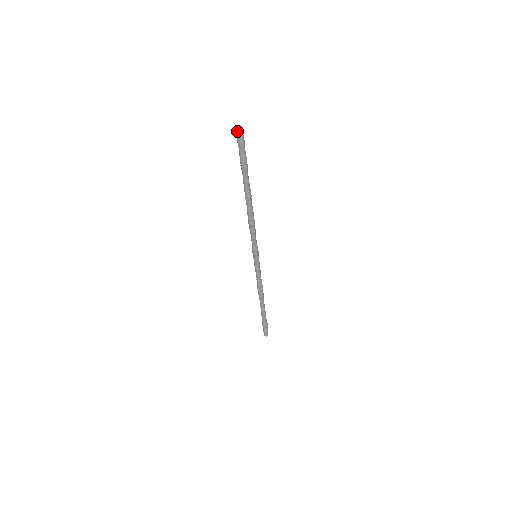
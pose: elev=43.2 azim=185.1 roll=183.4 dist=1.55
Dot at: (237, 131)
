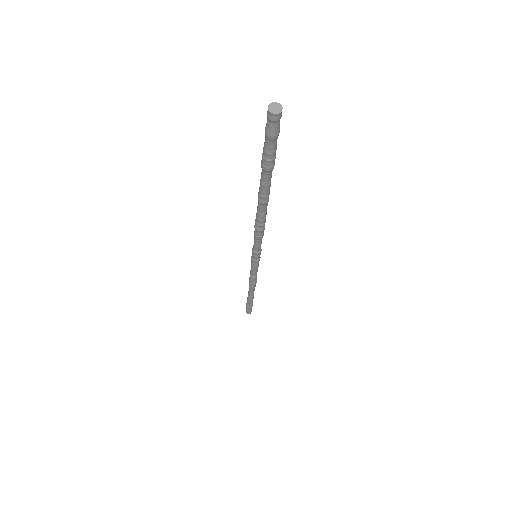
Dot at: (273, 116)
